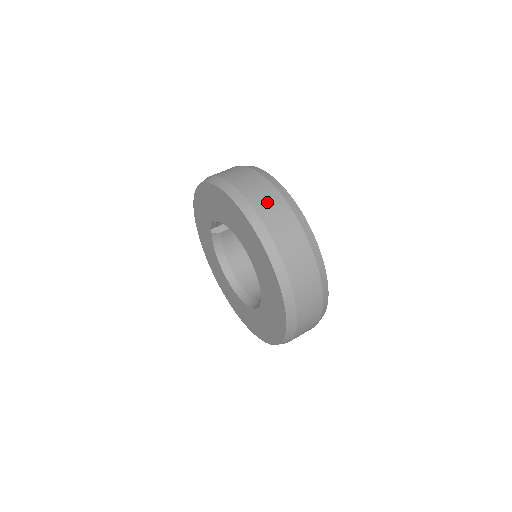
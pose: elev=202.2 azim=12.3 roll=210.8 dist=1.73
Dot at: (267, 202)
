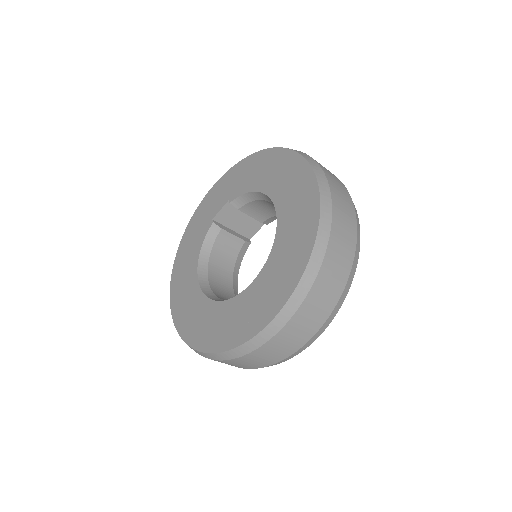
Dot at: occluded
